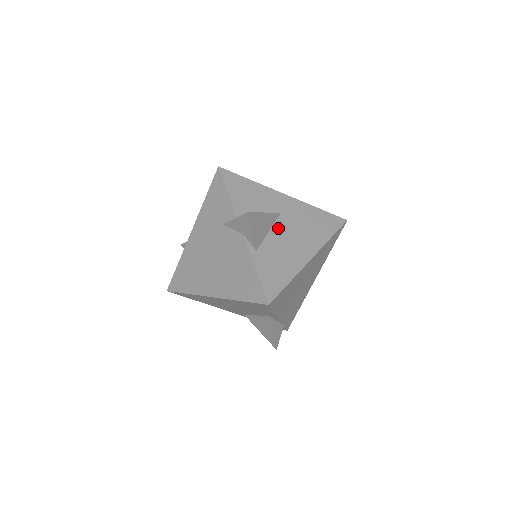
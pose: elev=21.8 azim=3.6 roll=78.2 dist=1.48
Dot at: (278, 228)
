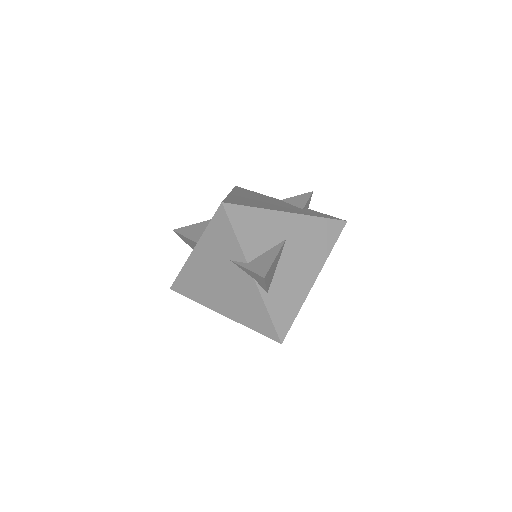
Dot at: (285, 258)
